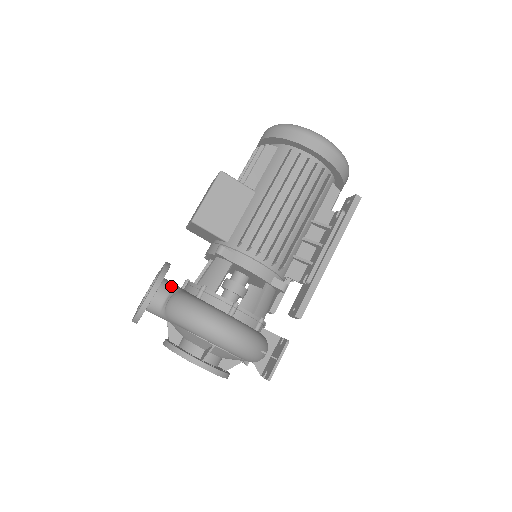
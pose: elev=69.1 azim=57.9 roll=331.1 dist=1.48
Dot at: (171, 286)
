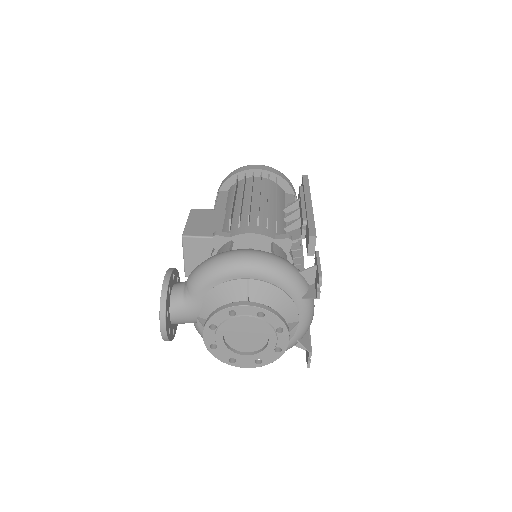
Dot at: occluded
